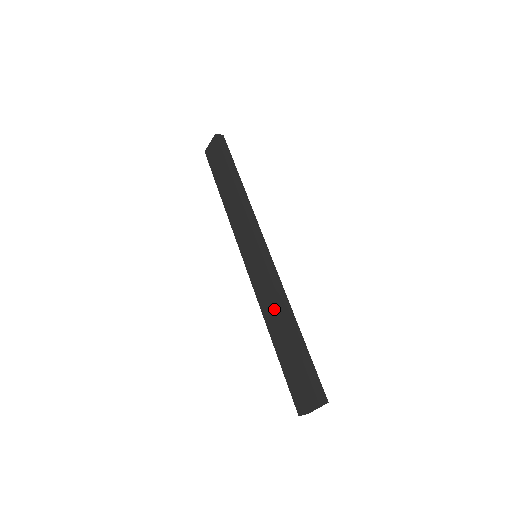
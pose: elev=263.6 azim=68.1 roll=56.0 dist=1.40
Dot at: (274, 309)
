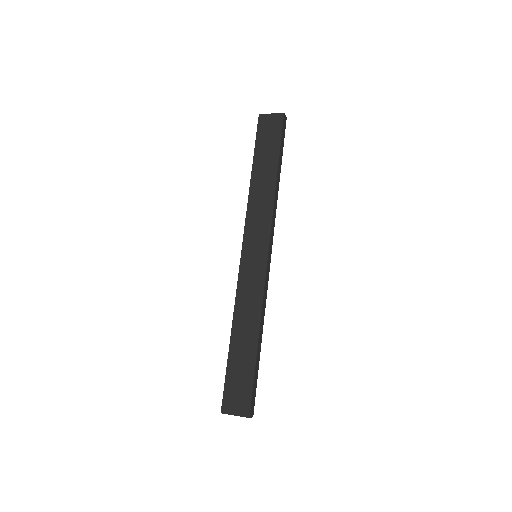
Dot at: (251, 316)
